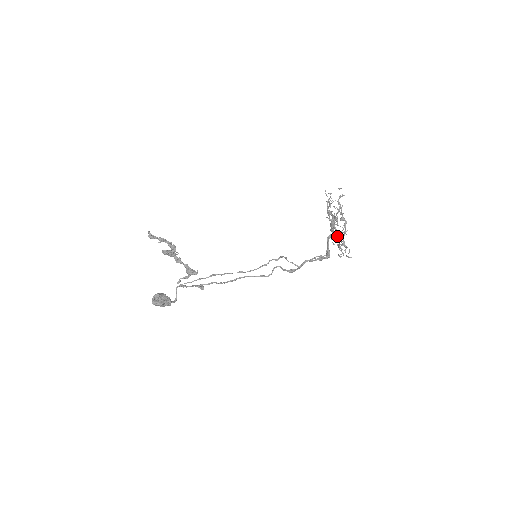
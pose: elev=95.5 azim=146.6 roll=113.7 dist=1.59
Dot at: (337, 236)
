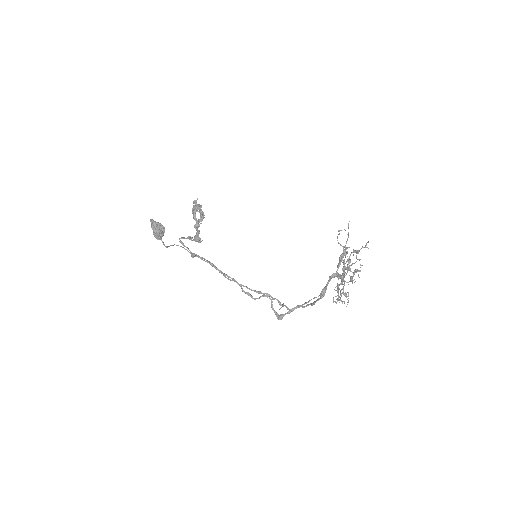
Dot at: (341, 275)
